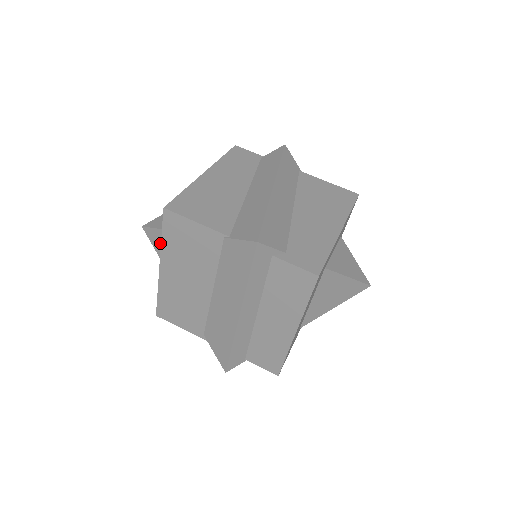
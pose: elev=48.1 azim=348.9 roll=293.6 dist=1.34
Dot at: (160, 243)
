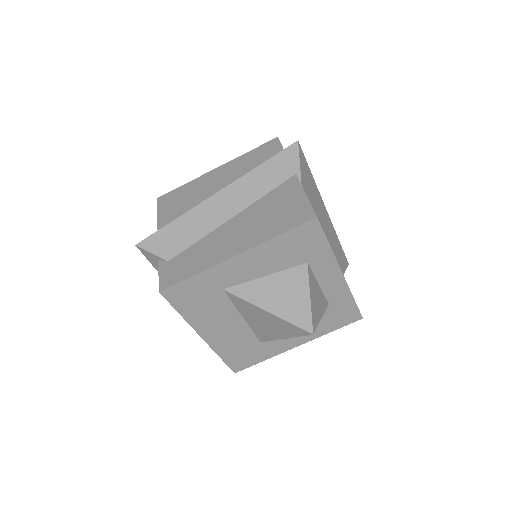
Dot at: occluded
